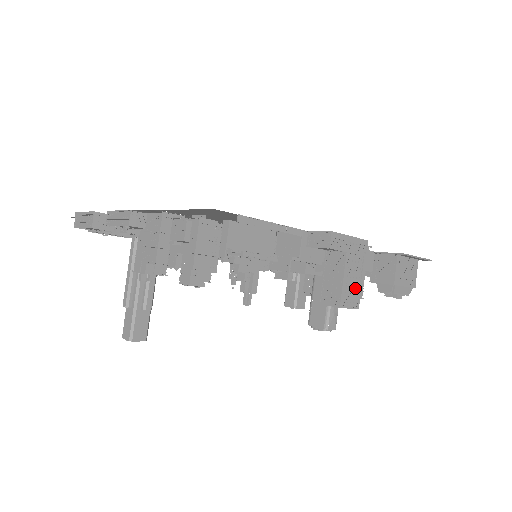
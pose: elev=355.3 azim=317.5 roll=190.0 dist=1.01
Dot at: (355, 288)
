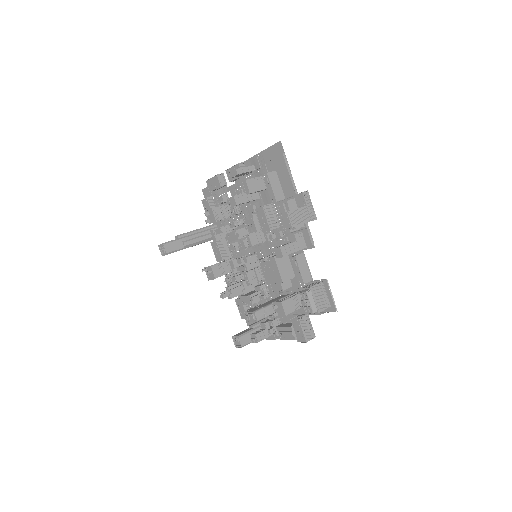
Dot at: (298, 220)
